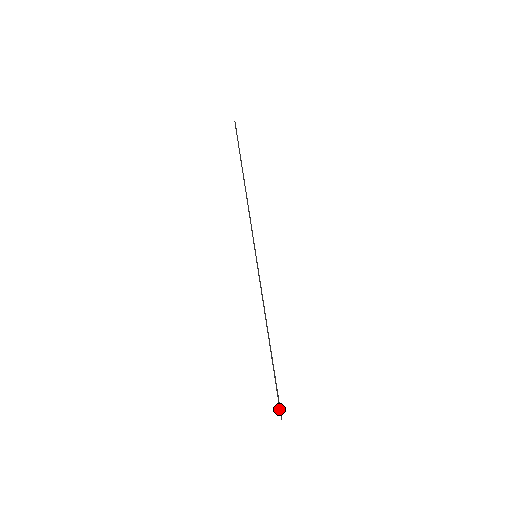
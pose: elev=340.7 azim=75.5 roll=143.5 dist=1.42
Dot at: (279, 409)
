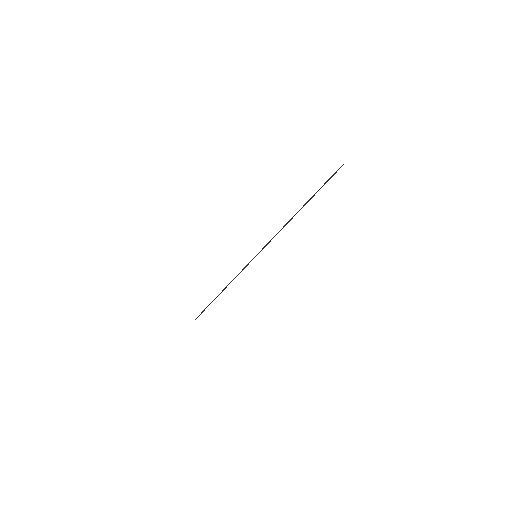
Dot at: (336, 171)
